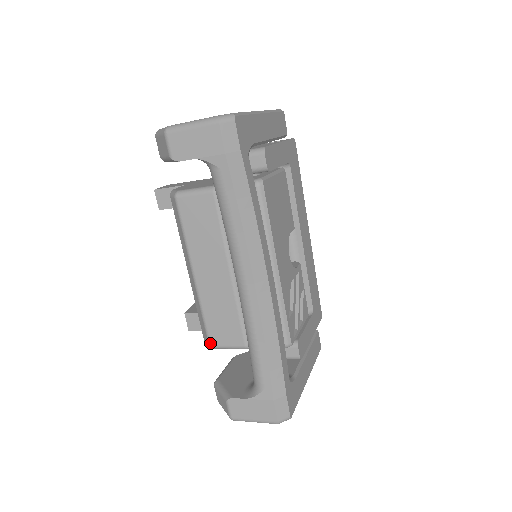
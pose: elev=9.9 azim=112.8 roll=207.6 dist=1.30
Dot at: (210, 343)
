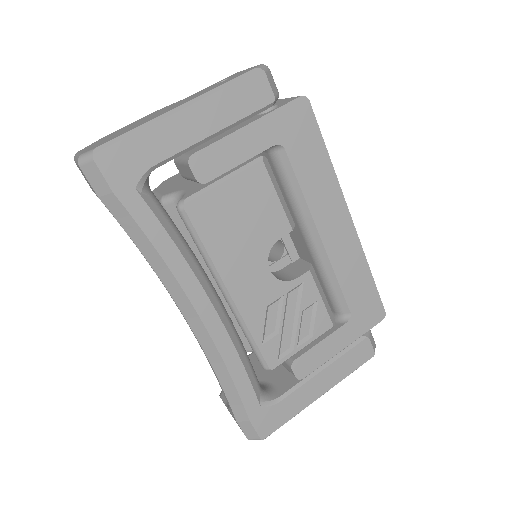
Dot at: occluded
